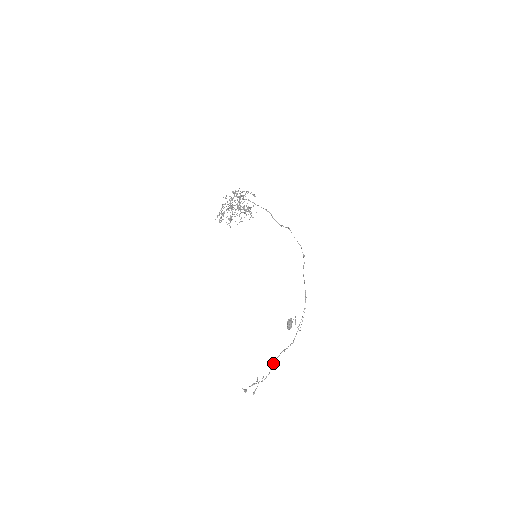
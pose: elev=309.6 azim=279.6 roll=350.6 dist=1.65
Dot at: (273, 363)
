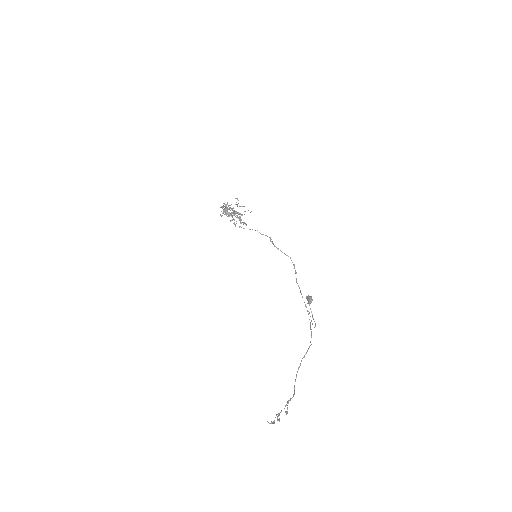
Dot at: (296, 377)
